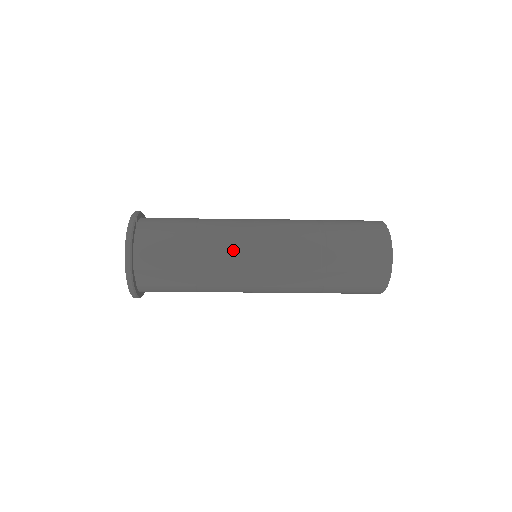
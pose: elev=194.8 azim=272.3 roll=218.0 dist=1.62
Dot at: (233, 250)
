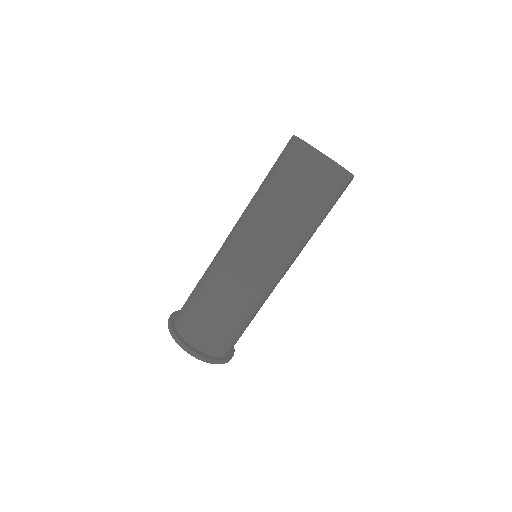
Dot at: (223, 269)
